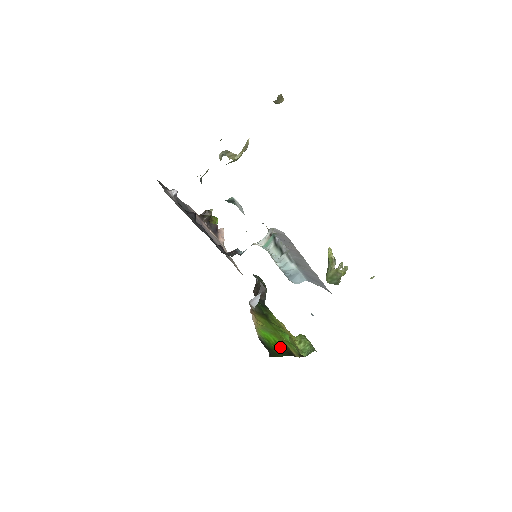
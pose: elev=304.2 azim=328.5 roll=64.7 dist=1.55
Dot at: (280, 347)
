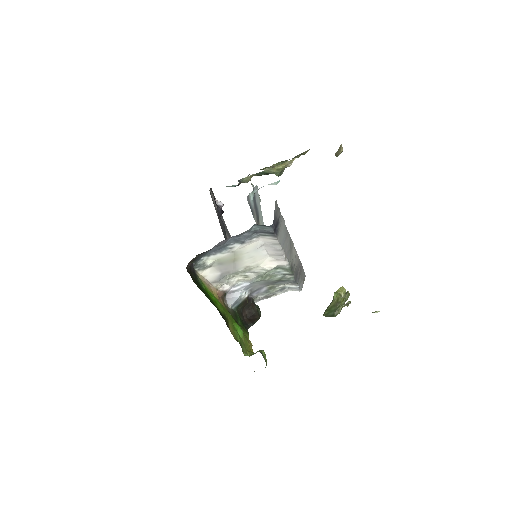
Dot at: (216, 305)
